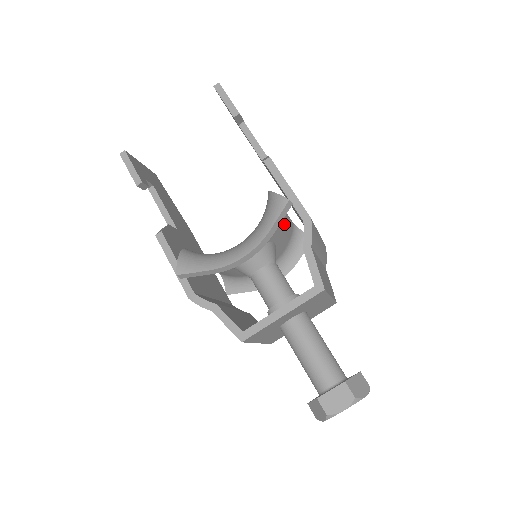
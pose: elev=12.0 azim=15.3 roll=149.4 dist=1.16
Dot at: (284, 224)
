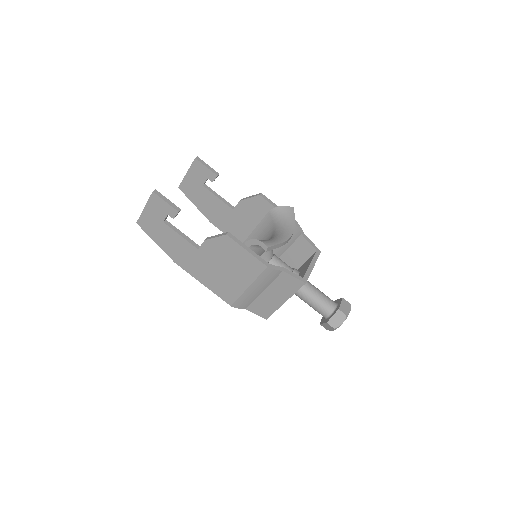
Dot at: occluded
